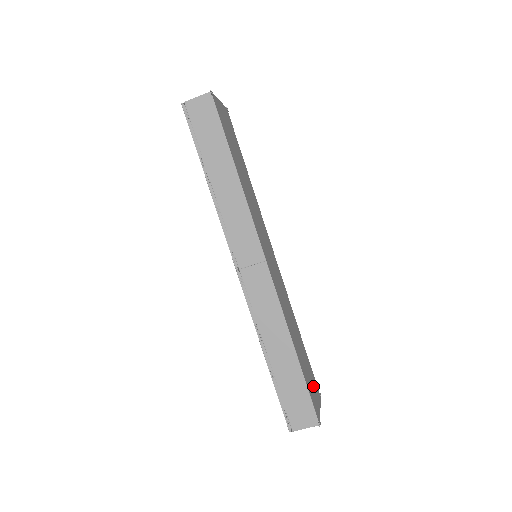
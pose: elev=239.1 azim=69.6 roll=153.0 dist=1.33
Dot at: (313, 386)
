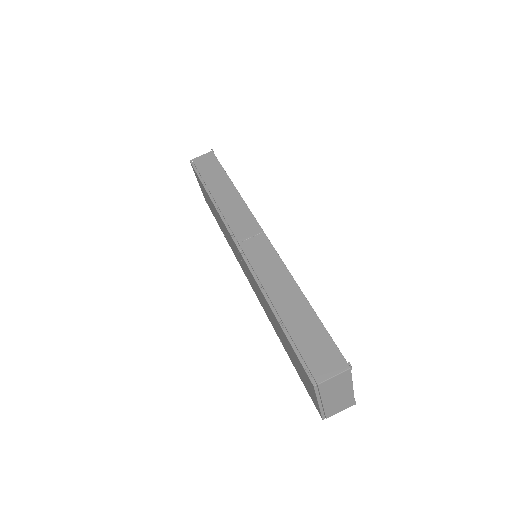
Dot at: occluded
